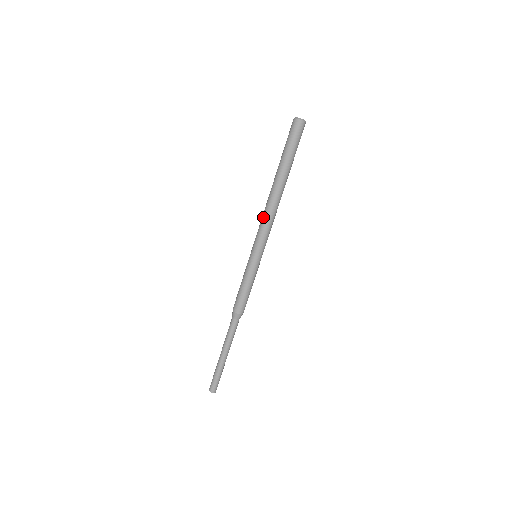
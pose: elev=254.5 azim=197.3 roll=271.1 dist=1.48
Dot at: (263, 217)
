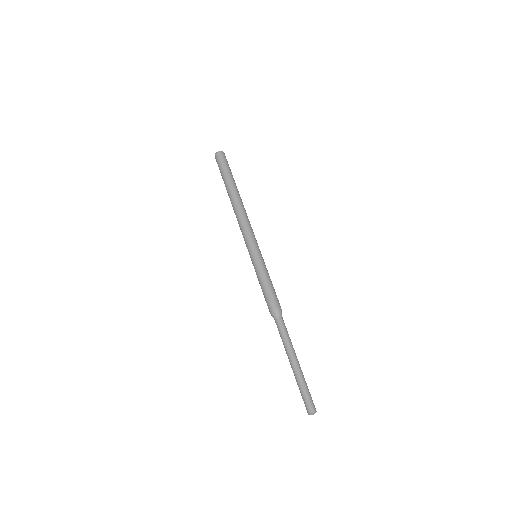
Dot at: (243, 221)
